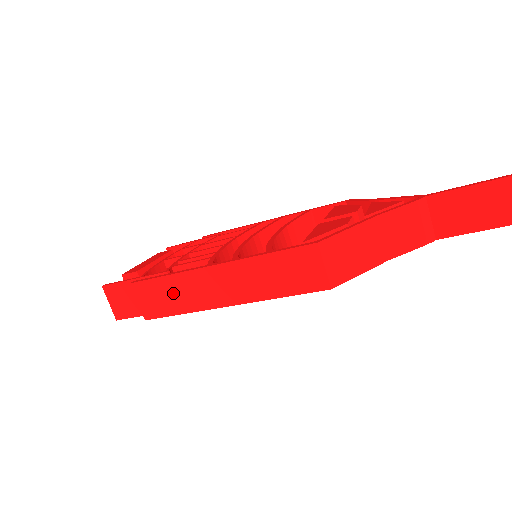
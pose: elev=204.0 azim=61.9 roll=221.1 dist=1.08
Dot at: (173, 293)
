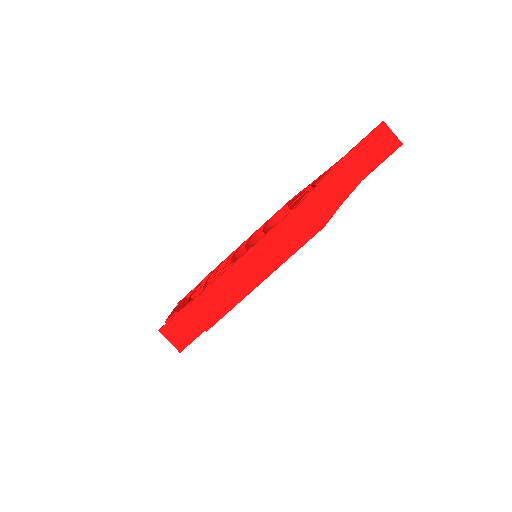
Dot at: (220, 296)
